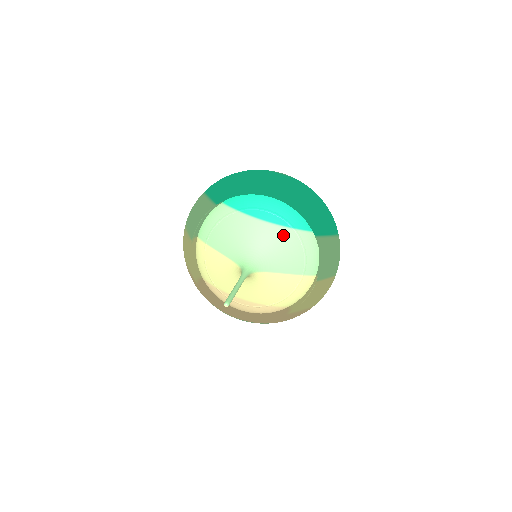
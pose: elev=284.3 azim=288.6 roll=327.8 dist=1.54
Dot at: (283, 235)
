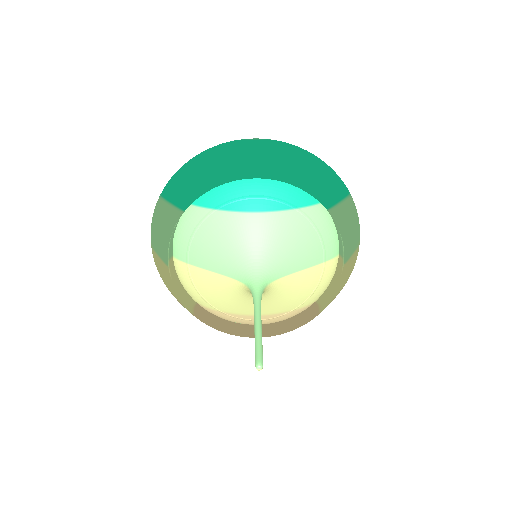
Dot at: (286, 222)
